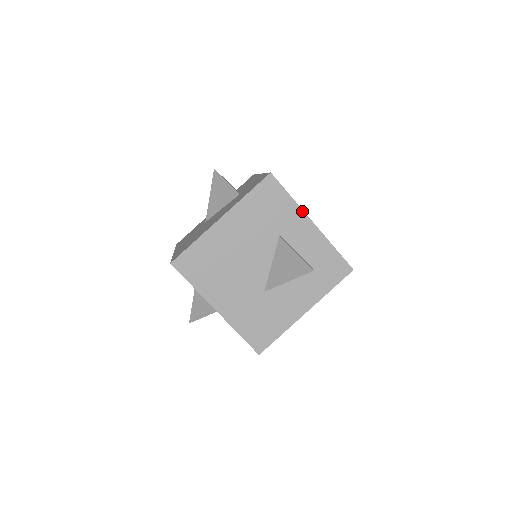
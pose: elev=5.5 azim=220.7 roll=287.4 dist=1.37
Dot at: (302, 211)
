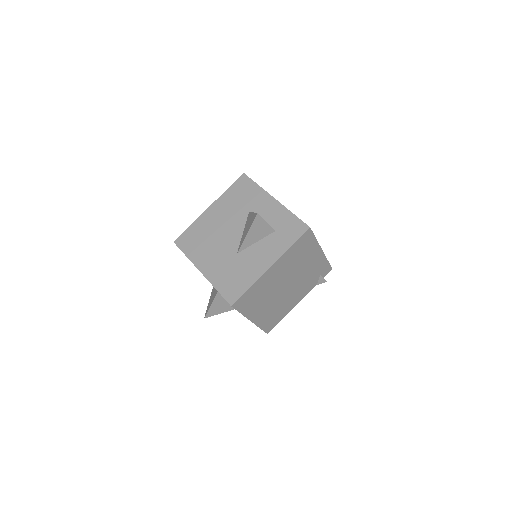
Dot at: (266, 192)
